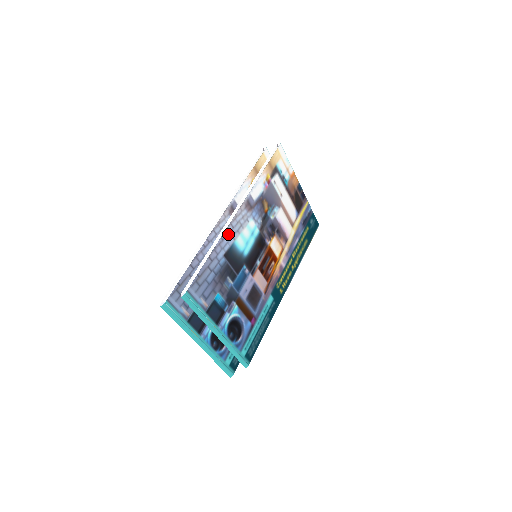
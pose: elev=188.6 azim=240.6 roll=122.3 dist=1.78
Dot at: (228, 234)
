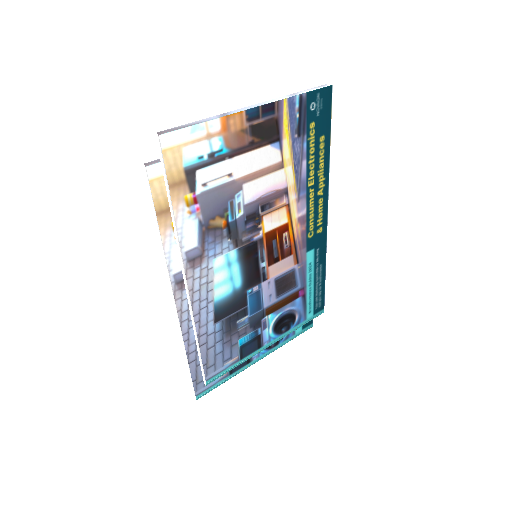
Dot at: (200, 310)
